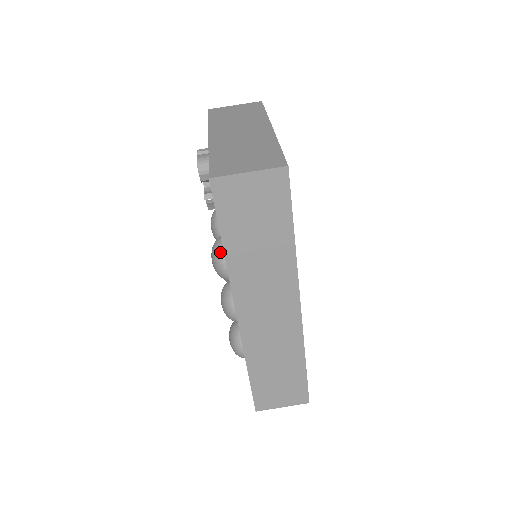
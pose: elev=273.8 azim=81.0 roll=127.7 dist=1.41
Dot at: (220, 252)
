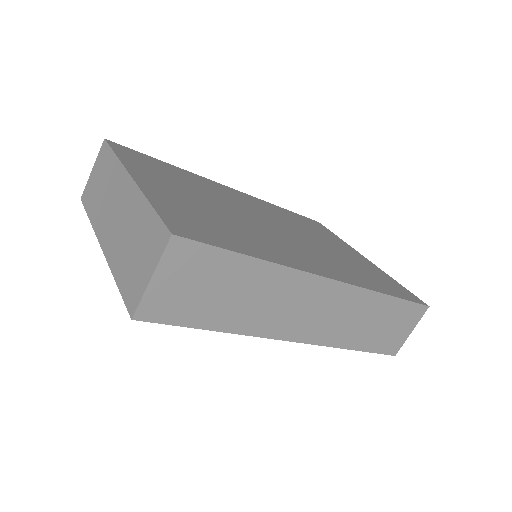
Dot at: occluded
